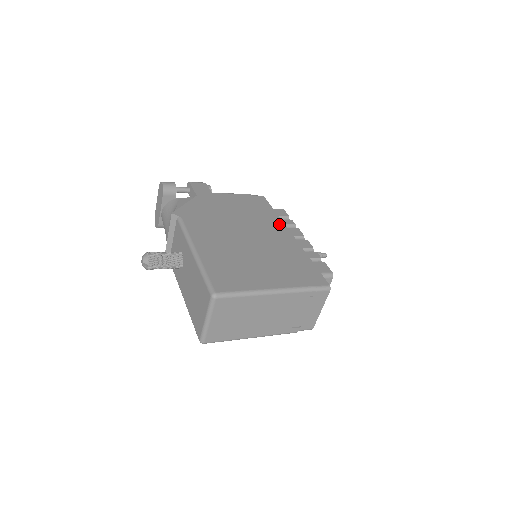
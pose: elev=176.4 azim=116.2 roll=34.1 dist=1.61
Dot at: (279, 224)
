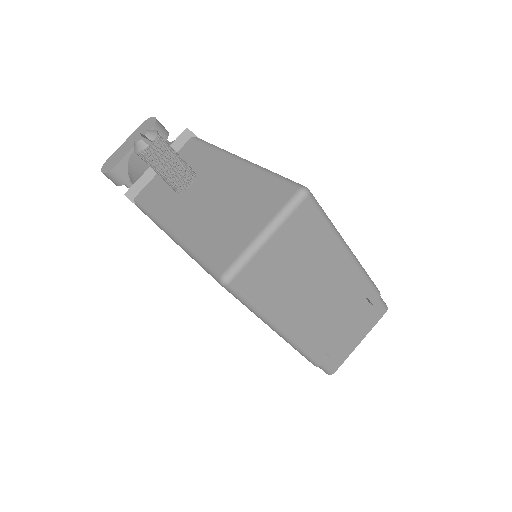
Dot at: occluded
